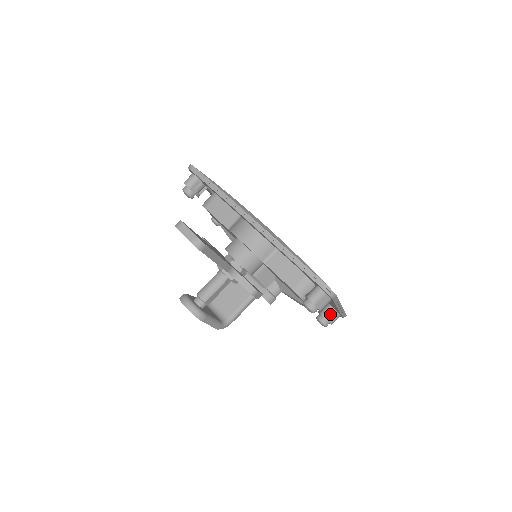
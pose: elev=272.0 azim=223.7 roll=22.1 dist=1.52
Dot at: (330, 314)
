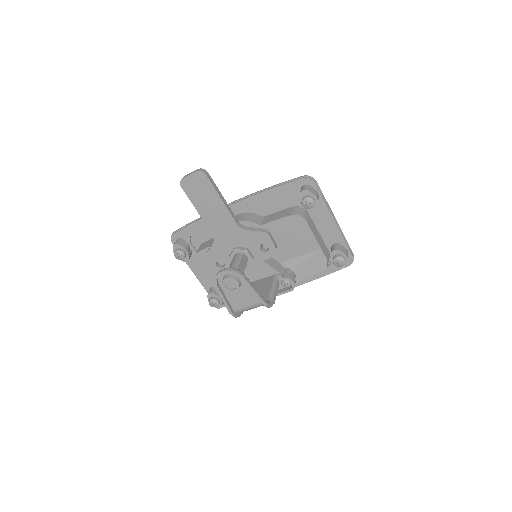
Dot at: (338, 247)
